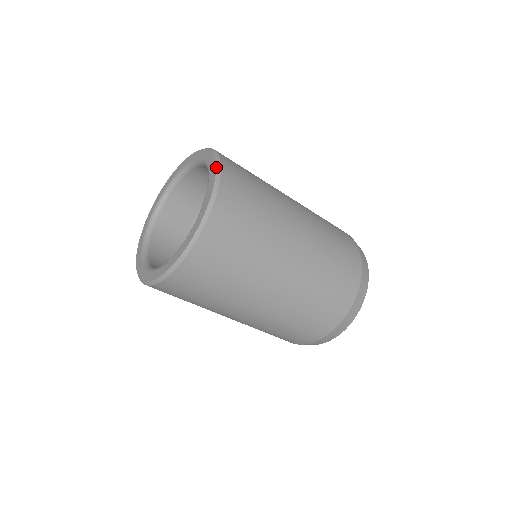
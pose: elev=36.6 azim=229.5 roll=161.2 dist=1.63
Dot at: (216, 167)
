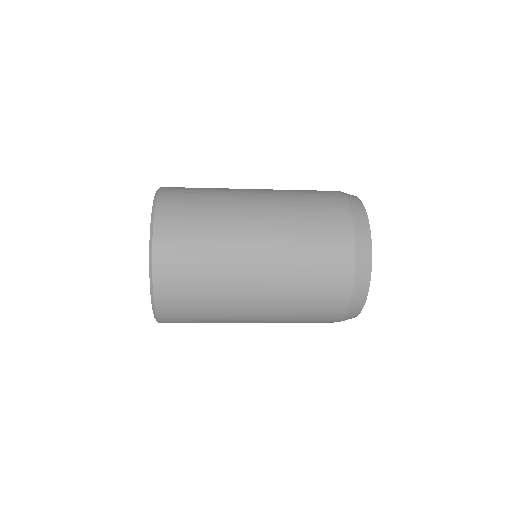
Dot at: (151, 220)
